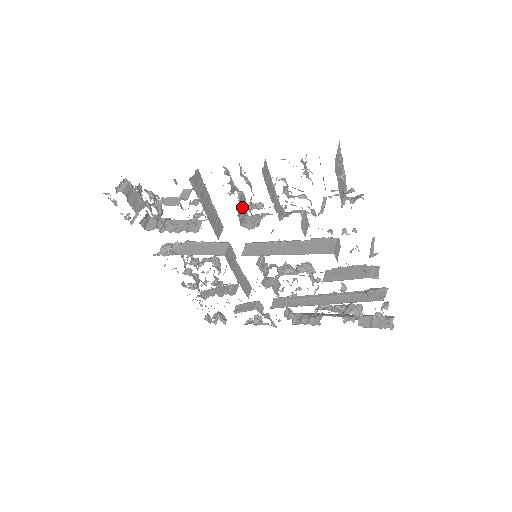
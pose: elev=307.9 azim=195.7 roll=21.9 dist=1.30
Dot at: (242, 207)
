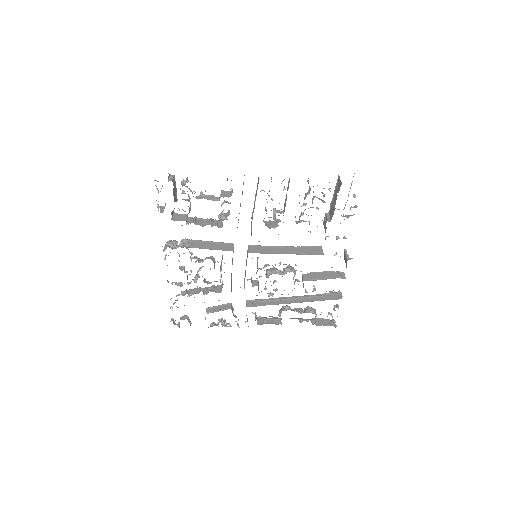
Dot at: (271, 210)
